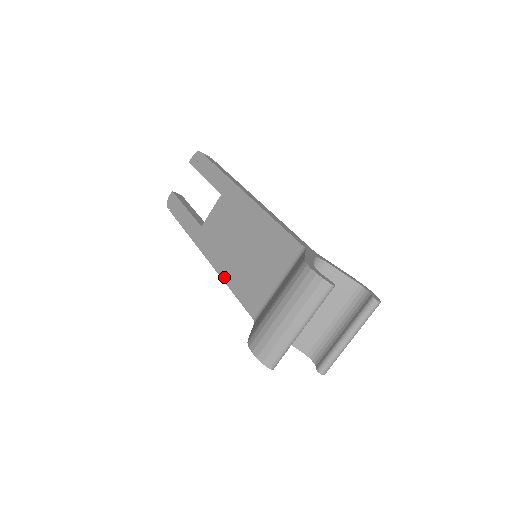
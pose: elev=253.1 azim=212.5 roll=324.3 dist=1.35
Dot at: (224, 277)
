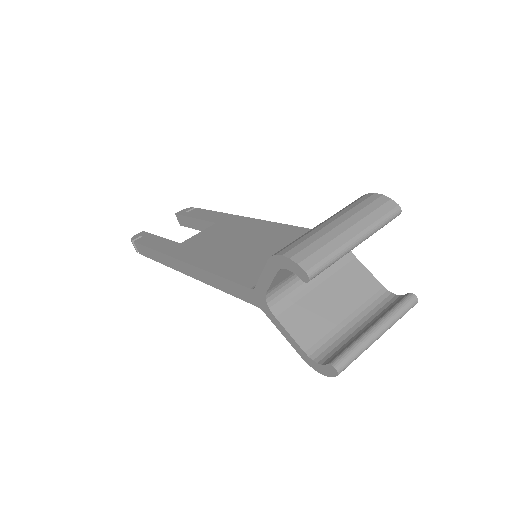
Dot at: (207, 267)
